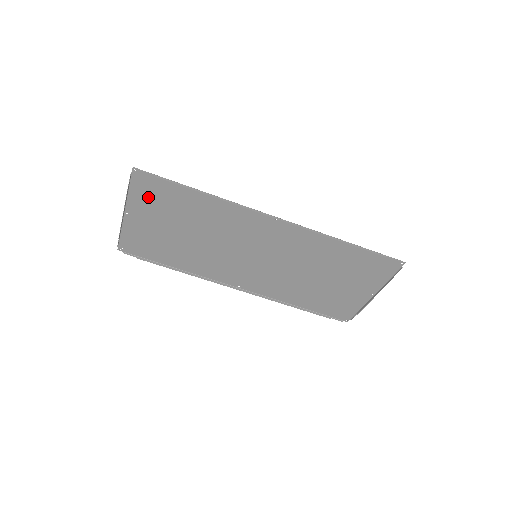
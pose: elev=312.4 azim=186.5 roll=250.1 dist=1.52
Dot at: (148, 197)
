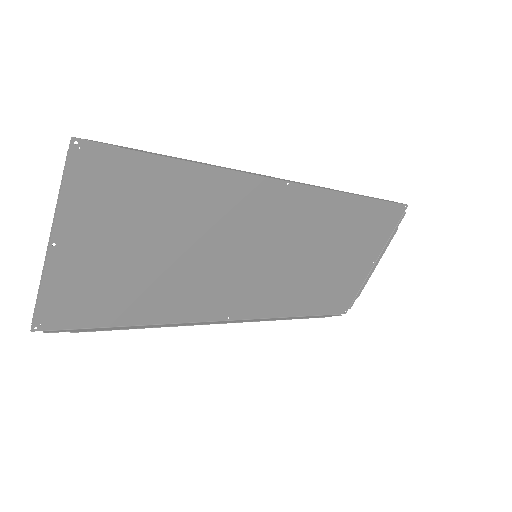
Dot at: (98, 197)
